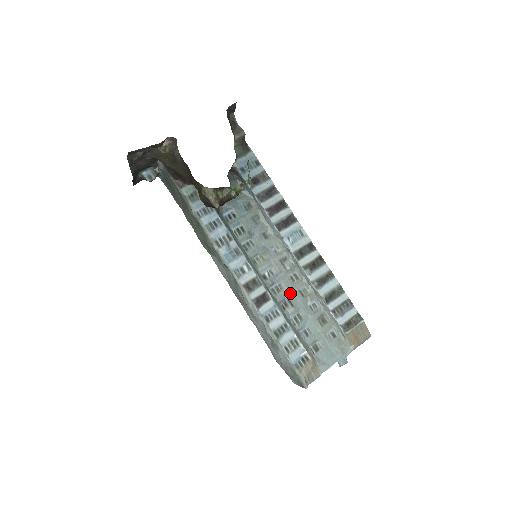
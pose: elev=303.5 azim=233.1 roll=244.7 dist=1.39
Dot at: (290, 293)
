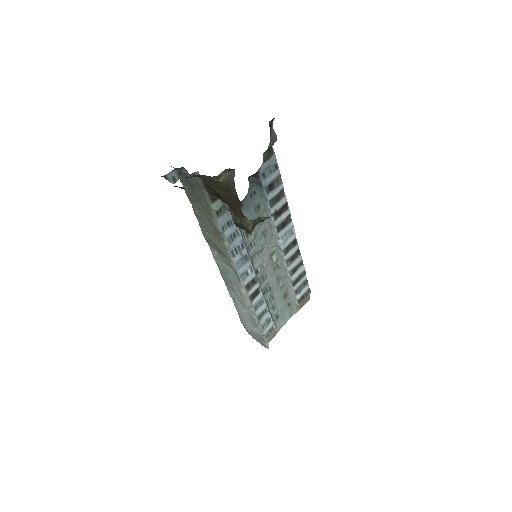
Dot at: (271, 280)
